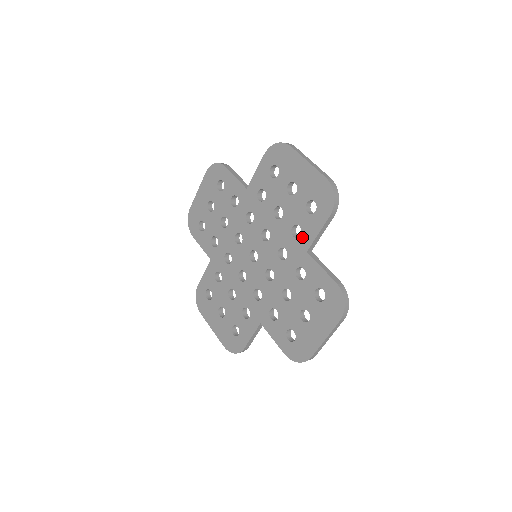
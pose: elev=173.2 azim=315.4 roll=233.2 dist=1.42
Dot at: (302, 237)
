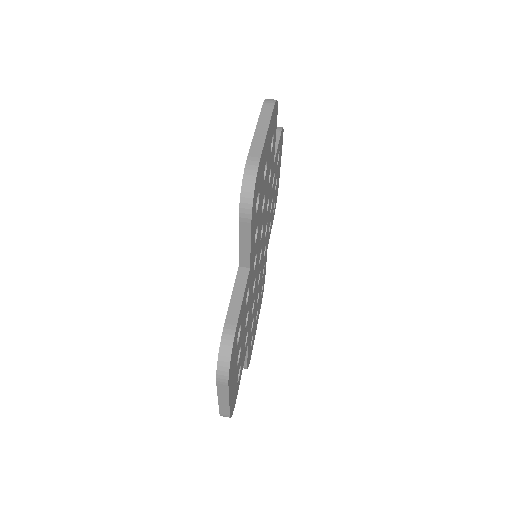
Dot at: occluded
